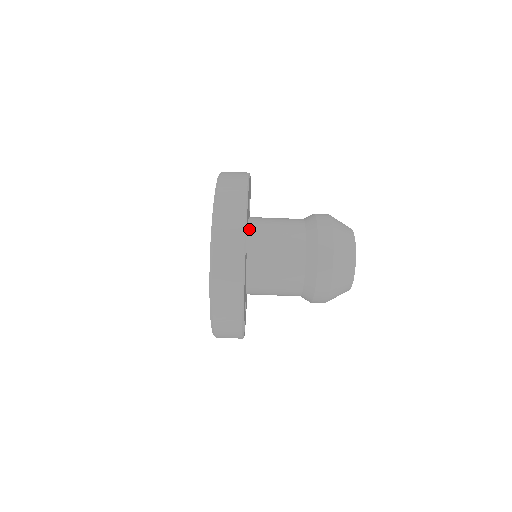
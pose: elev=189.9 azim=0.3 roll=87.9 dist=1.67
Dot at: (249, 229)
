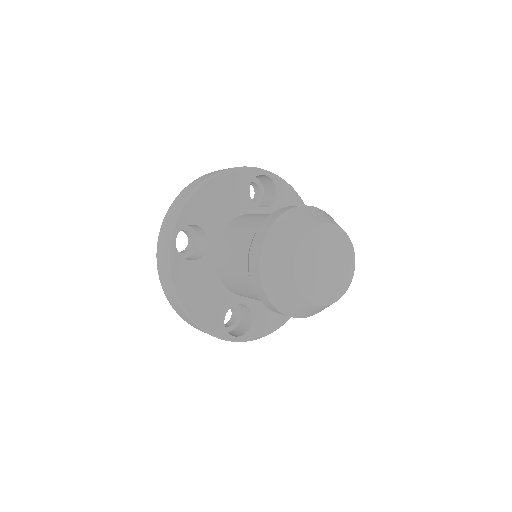
Dot at: (225, 227)
